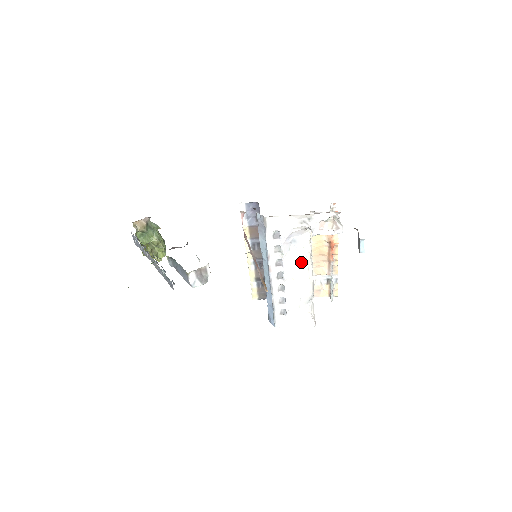
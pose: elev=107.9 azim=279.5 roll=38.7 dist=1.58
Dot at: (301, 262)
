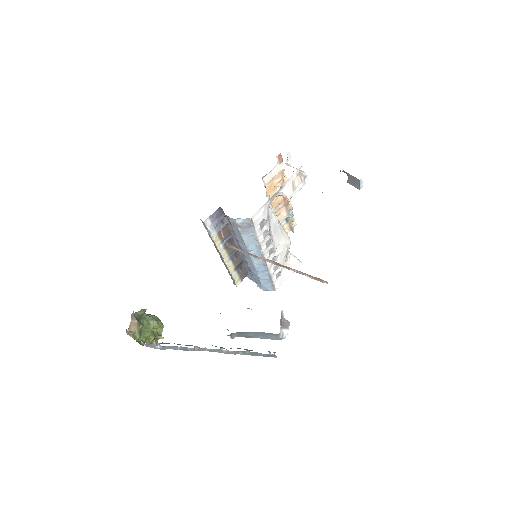
Dot at: (277, 226)
